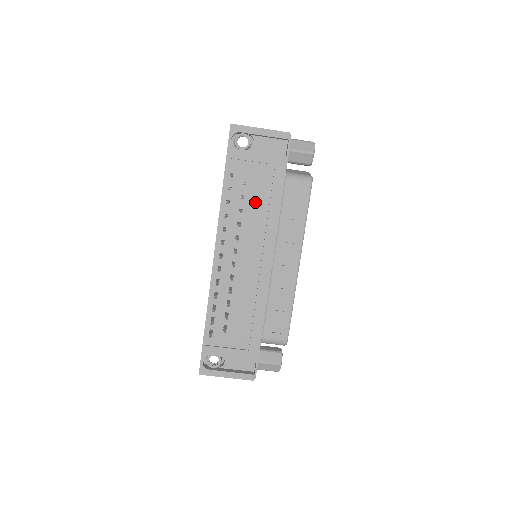
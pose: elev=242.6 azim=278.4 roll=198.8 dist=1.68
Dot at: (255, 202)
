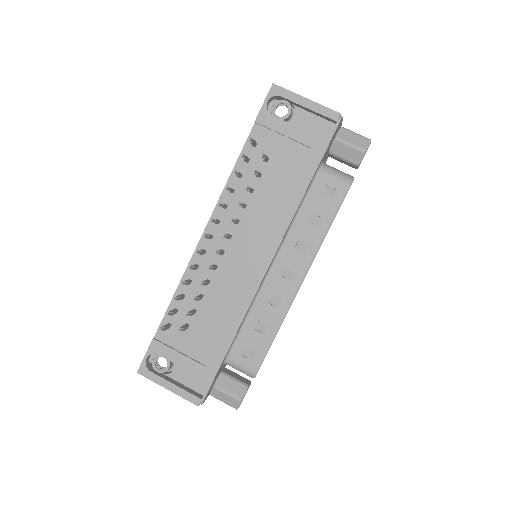
Dot at: (272, 186)
